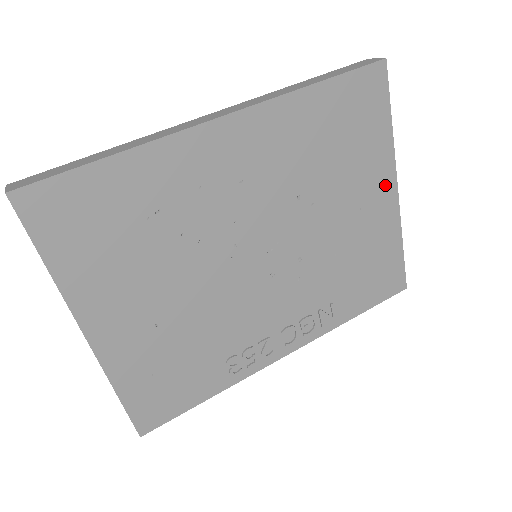
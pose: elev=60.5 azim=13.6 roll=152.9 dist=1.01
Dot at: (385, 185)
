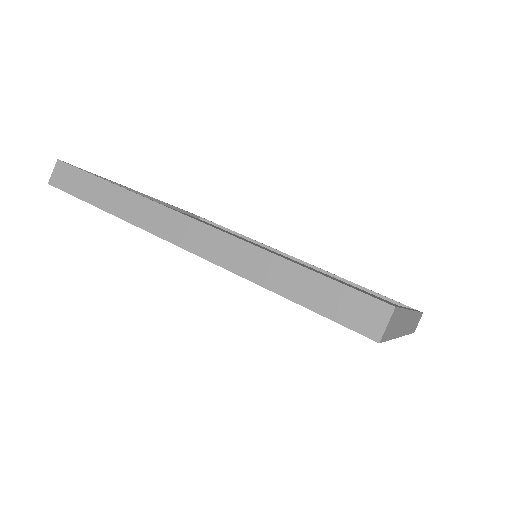
Dot at: occluded
